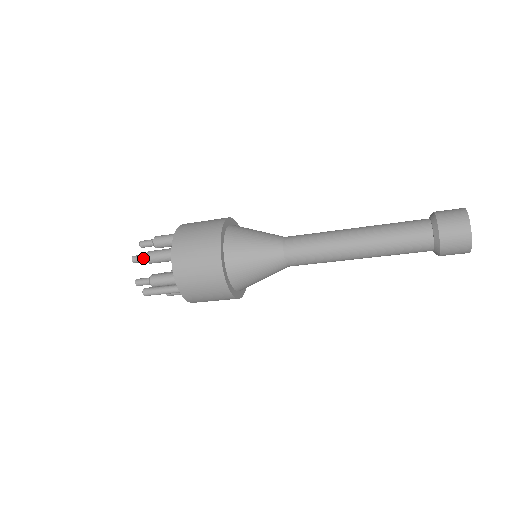
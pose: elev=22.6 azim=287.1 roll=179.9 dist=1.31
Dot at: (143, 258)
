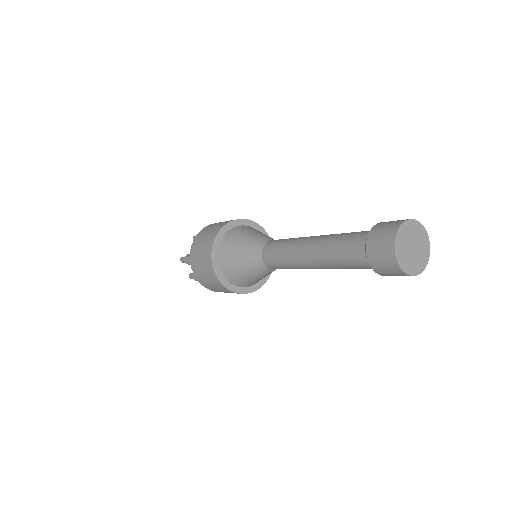
Dot at: occluded
